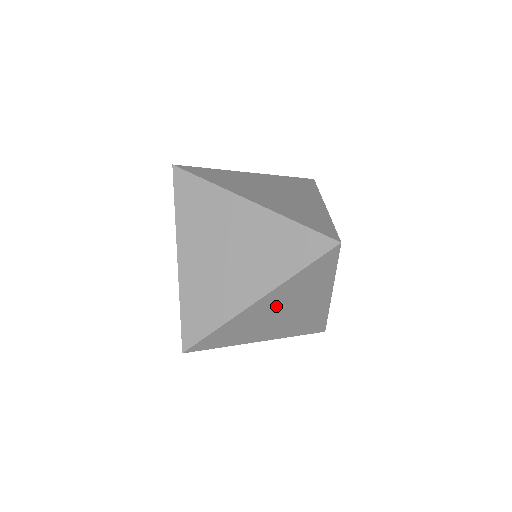
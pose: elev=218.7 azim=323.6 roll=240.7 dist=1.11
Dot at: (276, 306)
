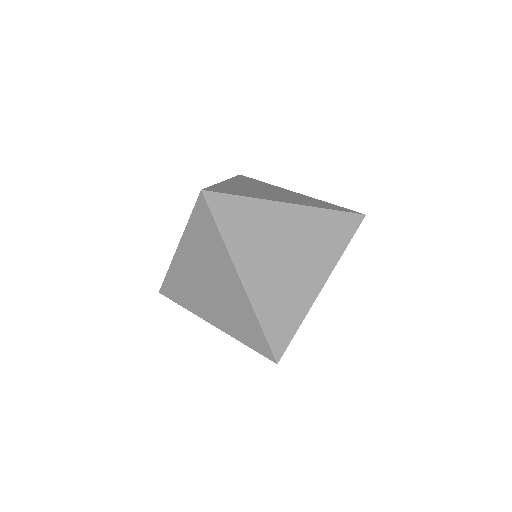
Dot at: occluded
